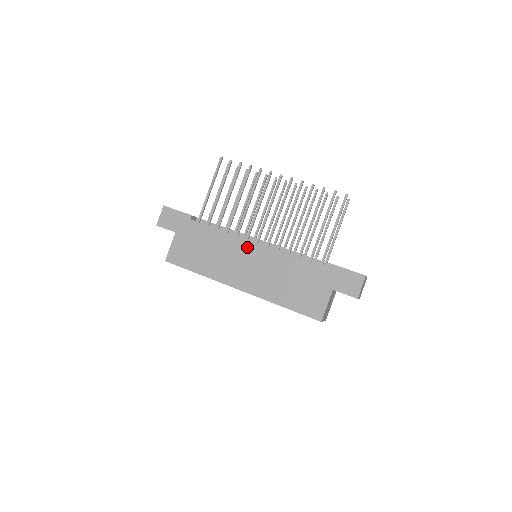
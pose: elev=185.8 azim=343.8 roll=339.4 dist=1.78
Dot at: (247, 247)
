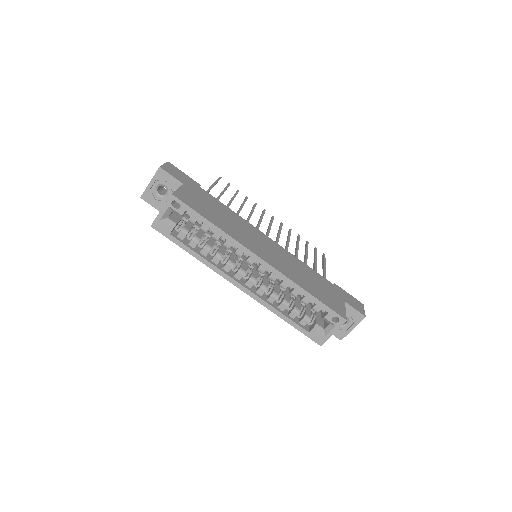
Dot at: (262, 235)
